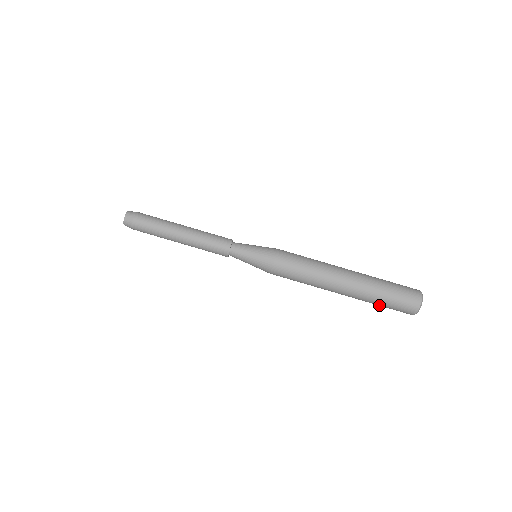
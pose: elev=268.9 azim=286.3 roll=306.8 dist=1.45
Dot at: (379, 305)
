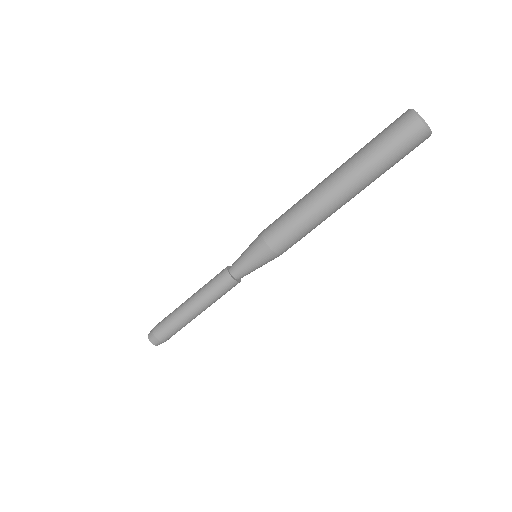
Dot at: occluded
